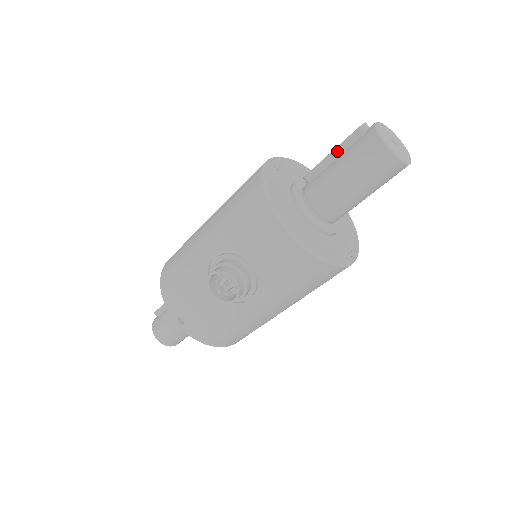
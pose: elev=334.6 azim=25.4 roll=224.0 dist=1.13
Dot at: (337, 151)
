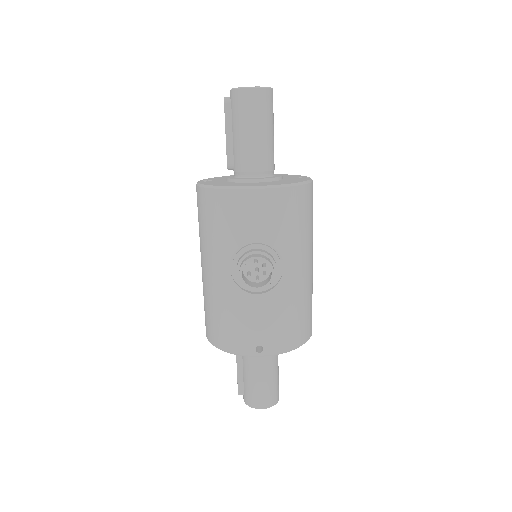
Dot at: (228, 128)
